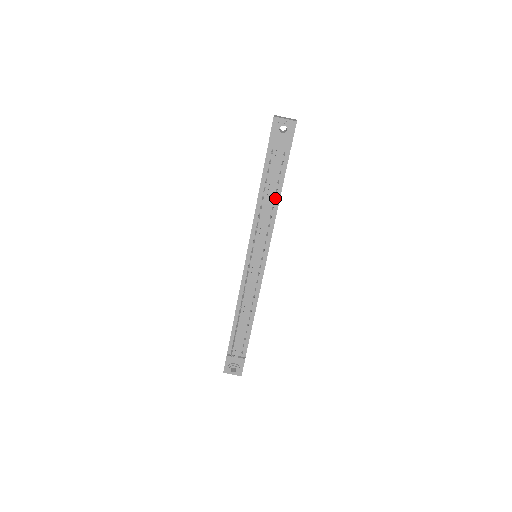
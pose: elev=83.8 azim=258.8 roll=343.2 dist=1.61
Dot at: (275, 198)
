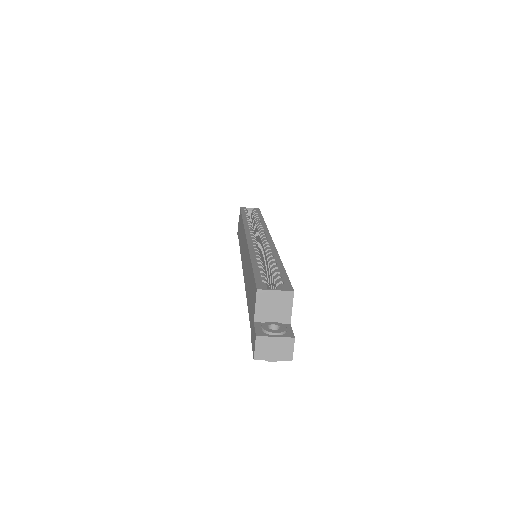
Dot at: occluded
